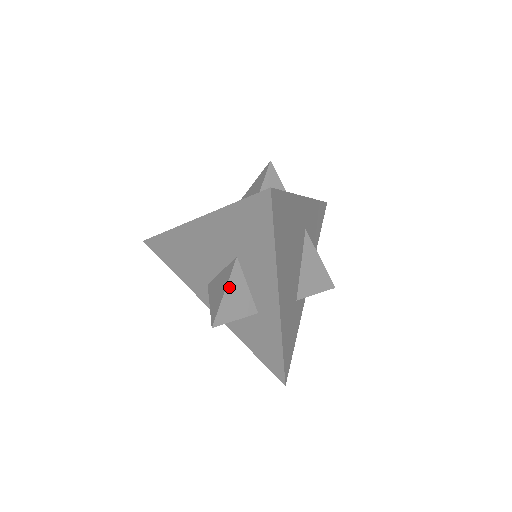
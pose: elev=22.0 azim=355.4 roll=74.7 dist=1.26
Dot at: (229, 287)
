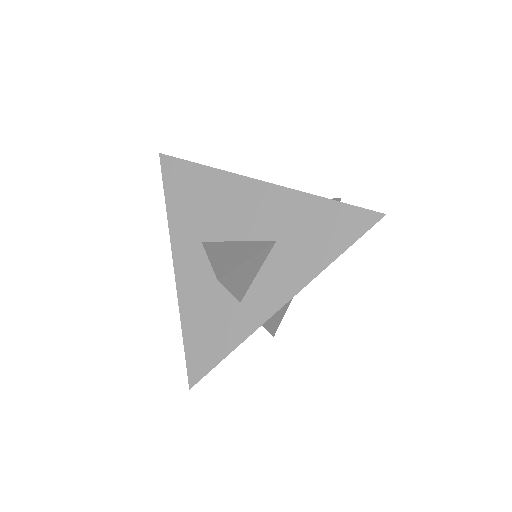
Dot at: (253, 259)
